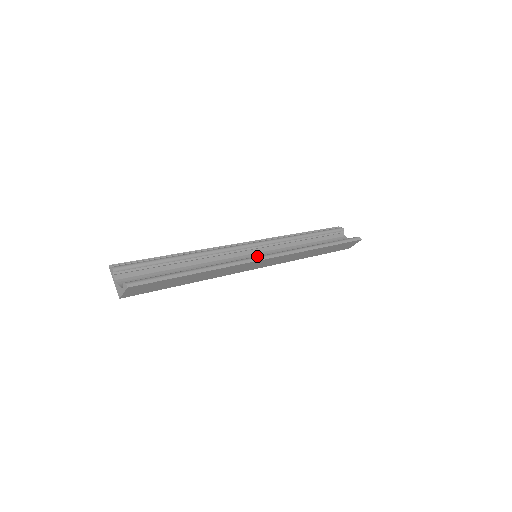
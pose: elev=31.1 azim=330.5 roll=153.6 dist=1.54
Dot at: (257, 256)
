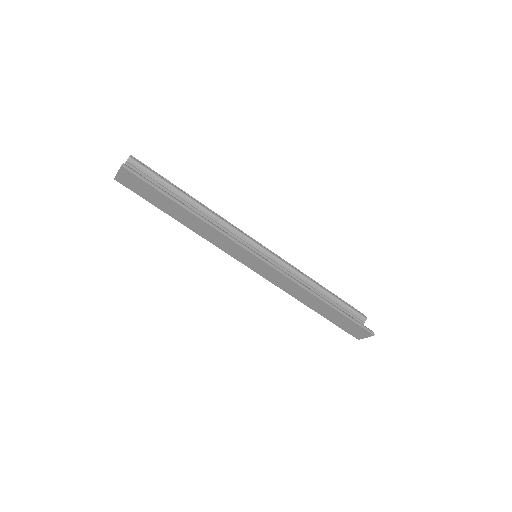
Dot at: occluded
